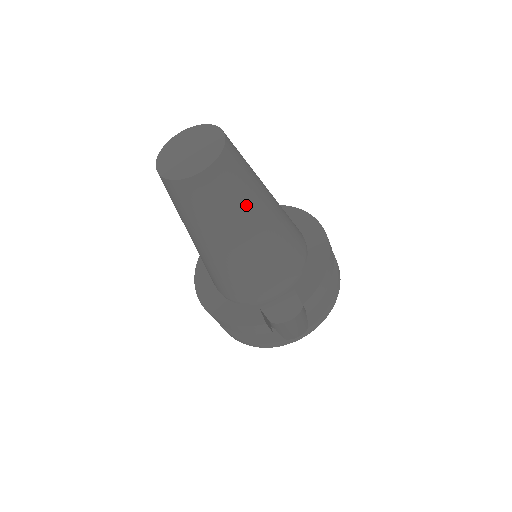
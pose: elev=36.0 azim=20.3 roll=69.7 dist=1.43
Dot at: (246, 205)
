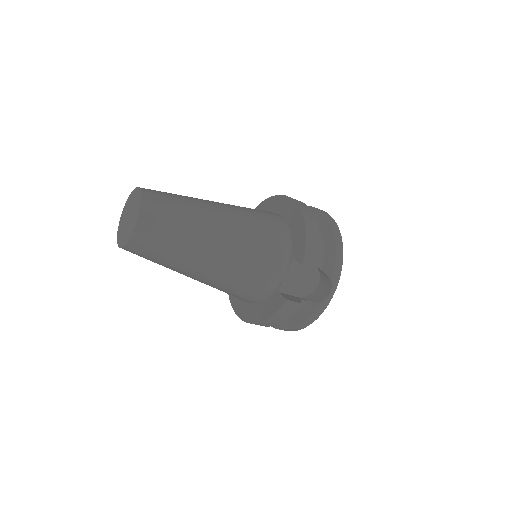
Dot at: (192, 224)
